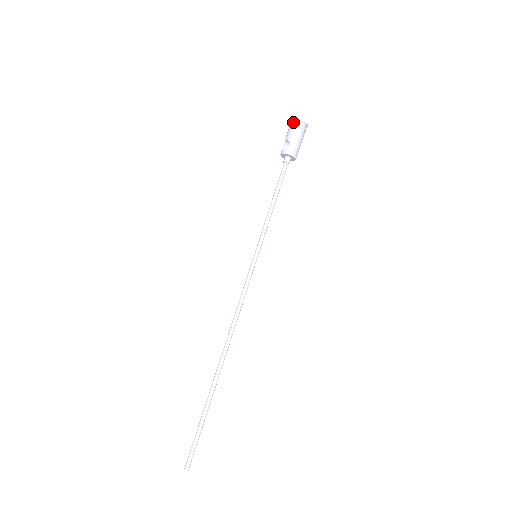
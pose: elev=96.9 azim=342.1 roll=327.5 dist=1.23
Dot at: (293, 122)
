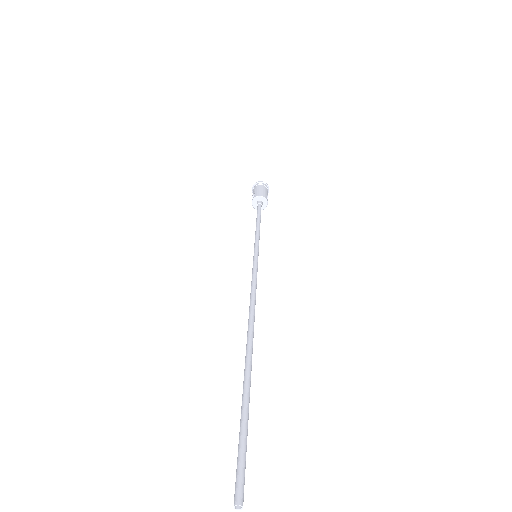
Dot at: (253, 188)
